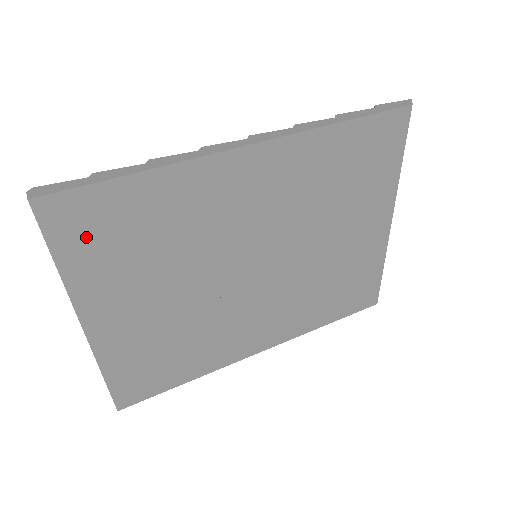
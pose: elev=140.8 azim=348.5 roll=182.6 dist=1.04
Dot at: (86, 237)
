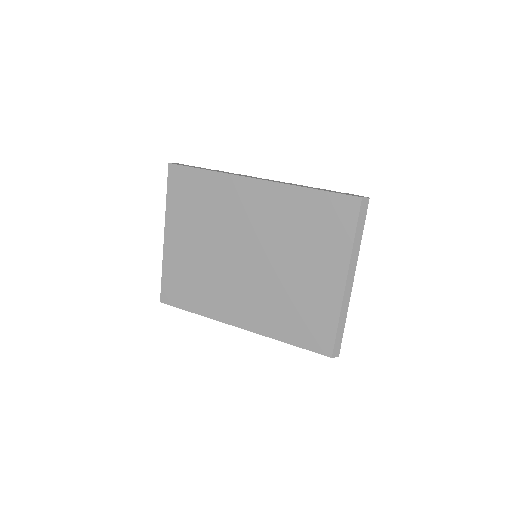
Dot at: (180, 190)
